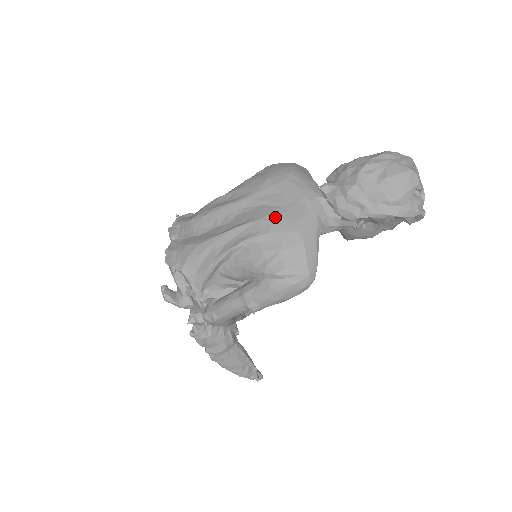
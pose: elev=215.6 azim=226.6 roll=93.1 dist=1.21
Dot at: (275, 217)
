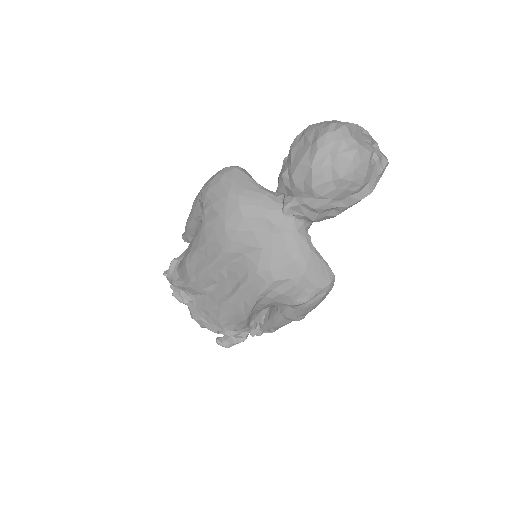
Dot at: (267, 263)
